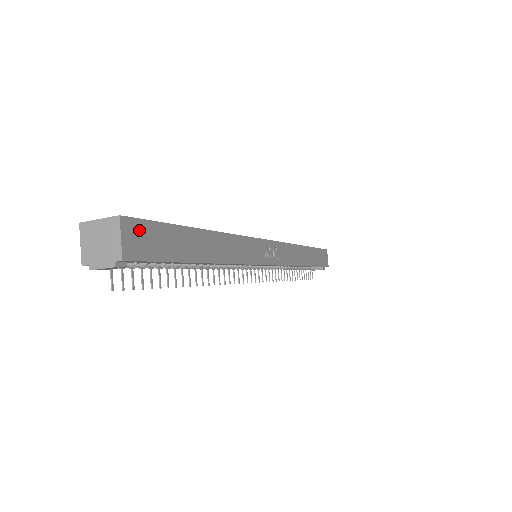
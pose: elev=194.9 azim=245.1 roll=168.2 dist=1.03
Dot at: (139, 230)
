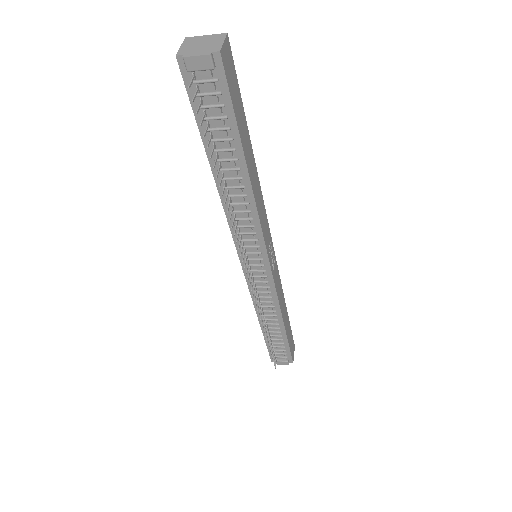
Dot at: (230, 61)
